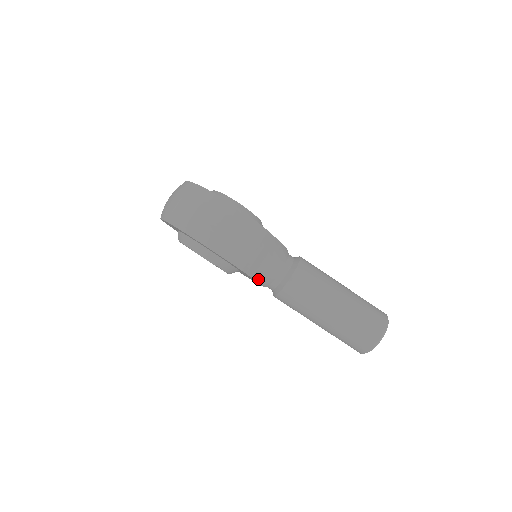
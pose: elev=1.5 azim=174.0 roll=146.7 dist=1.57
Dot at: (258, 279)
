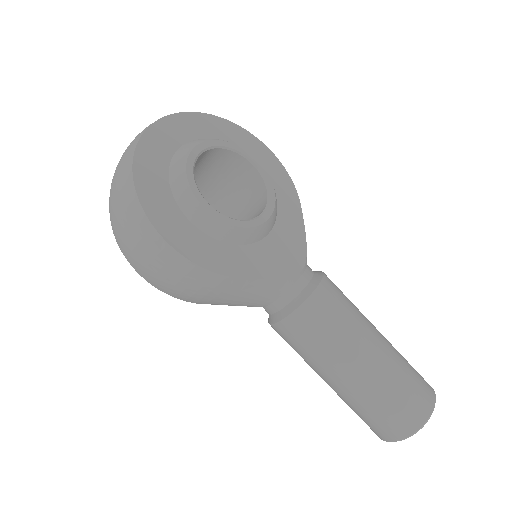
Dot at: occluded
